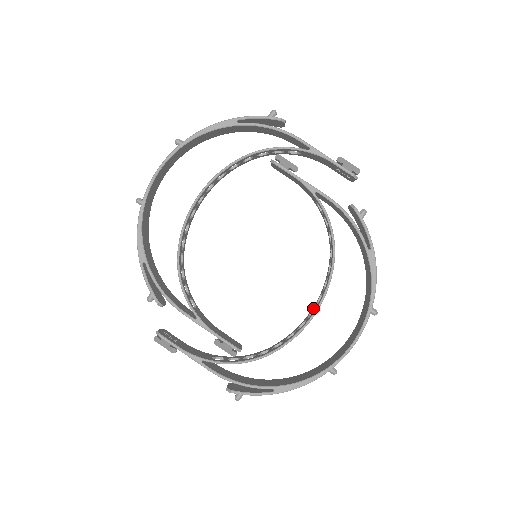
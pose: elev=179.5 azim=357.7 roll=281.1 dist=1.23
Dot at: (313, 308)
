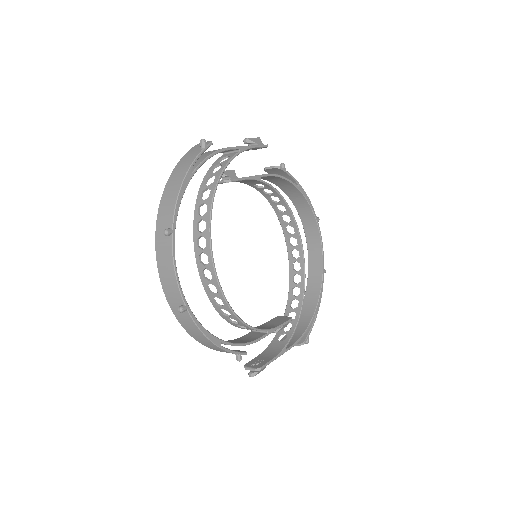
Dot at: (291, 251)
